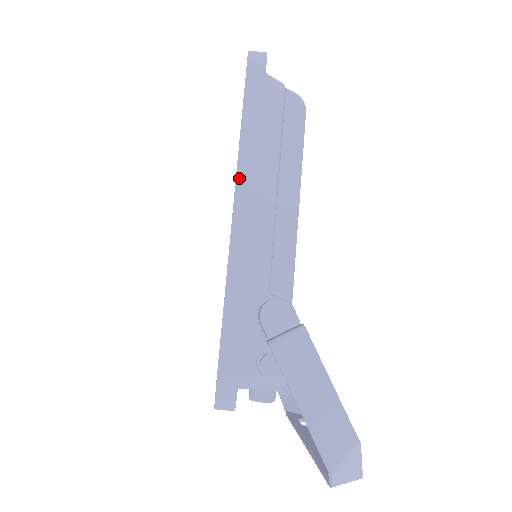
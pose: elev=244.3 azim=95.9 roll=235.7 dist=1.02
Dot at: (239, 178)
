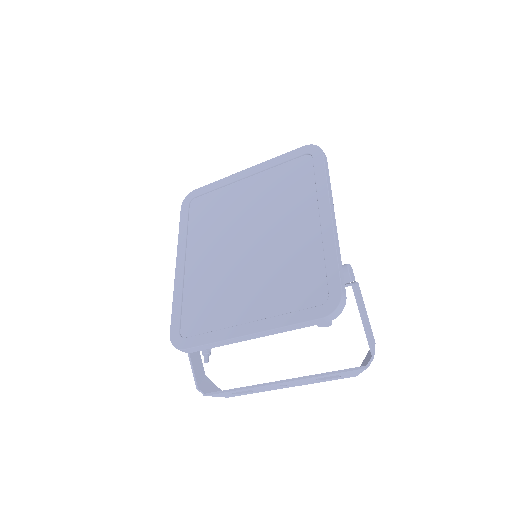
Dot at: (330, 200)
